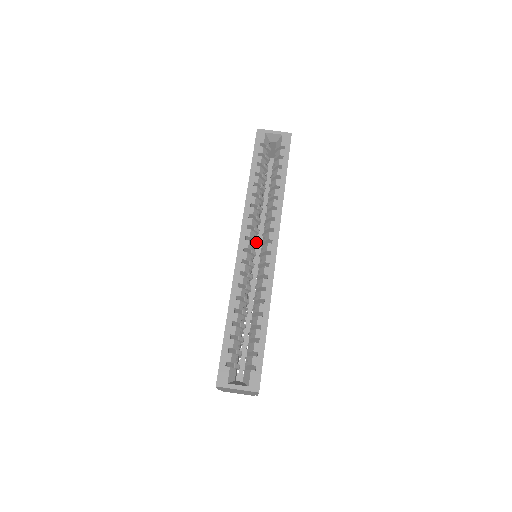
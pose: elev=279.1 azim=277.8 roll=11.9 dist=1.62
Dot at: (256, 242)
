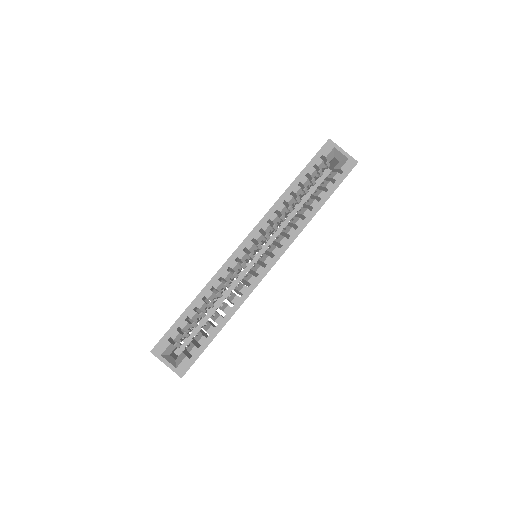
Dot at: (260, 247)
